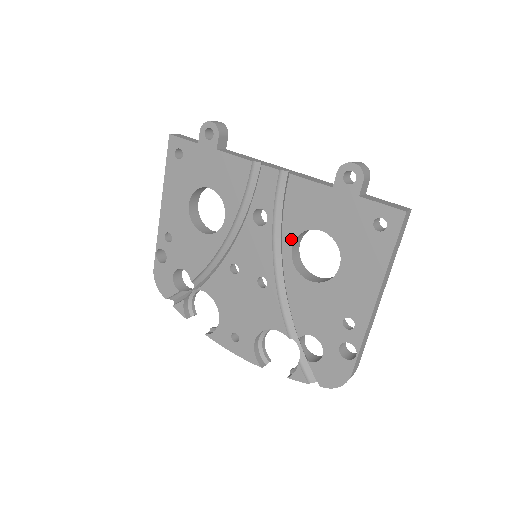
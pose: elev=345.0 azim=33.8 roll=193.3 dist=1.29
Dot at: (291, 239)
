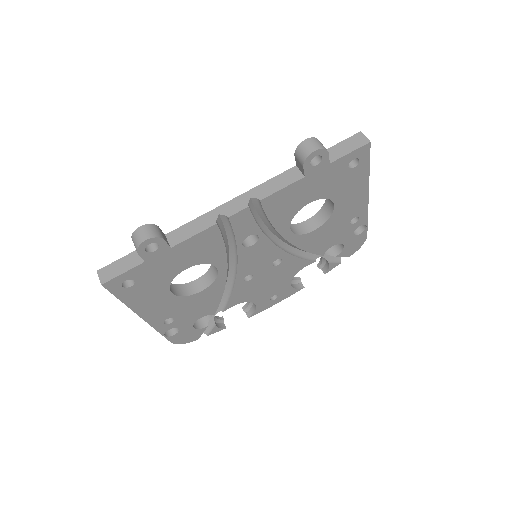
Dot at: (287, 227)
